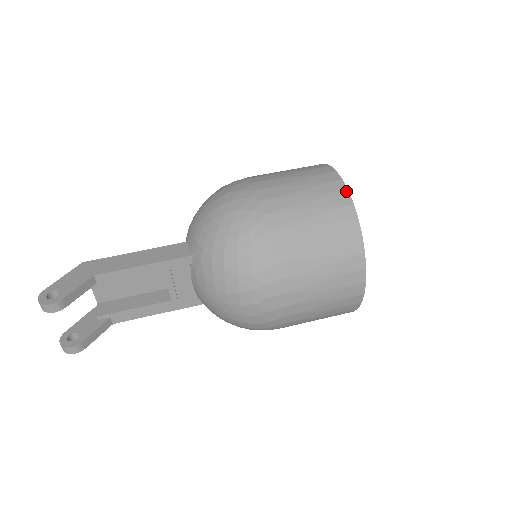
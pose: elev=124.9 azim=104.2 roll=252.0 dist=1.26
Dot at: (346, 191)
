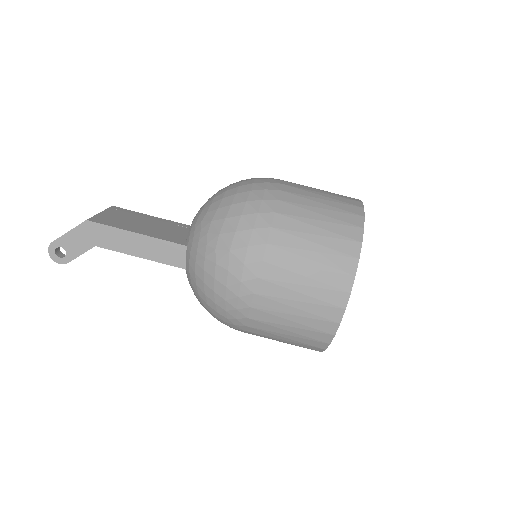
Dot at: (332, 335)
